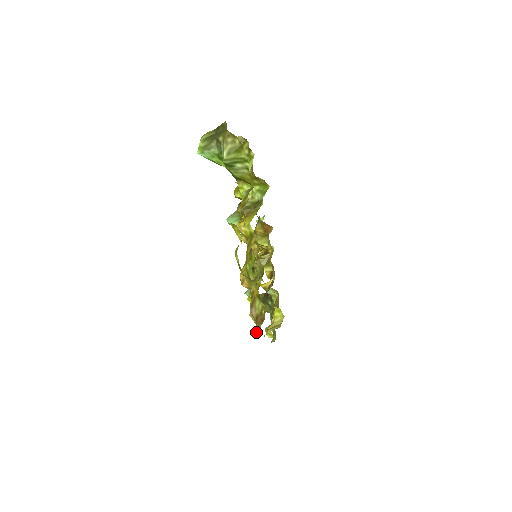
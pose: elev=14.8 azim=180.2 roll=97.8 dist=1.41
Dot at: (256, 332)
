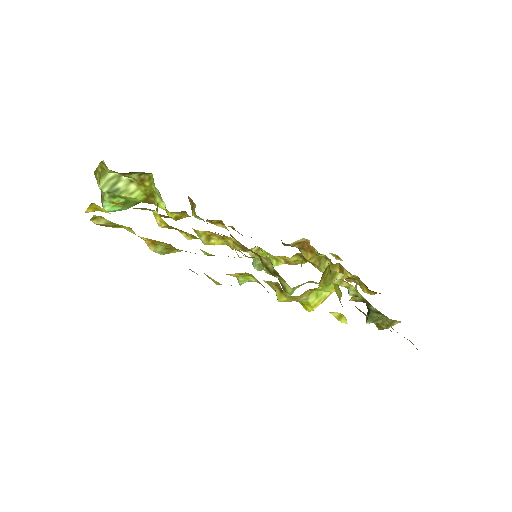
Dot at: occluded
